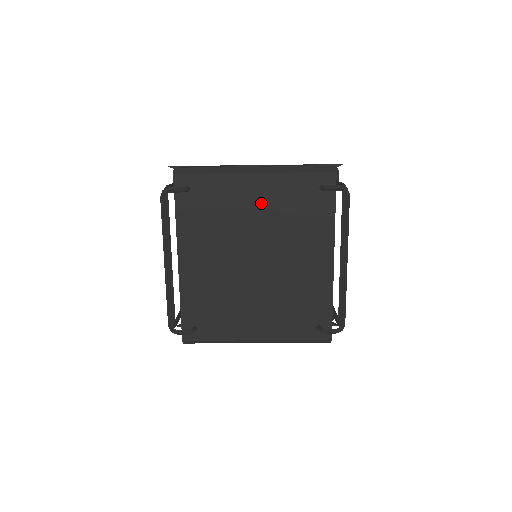
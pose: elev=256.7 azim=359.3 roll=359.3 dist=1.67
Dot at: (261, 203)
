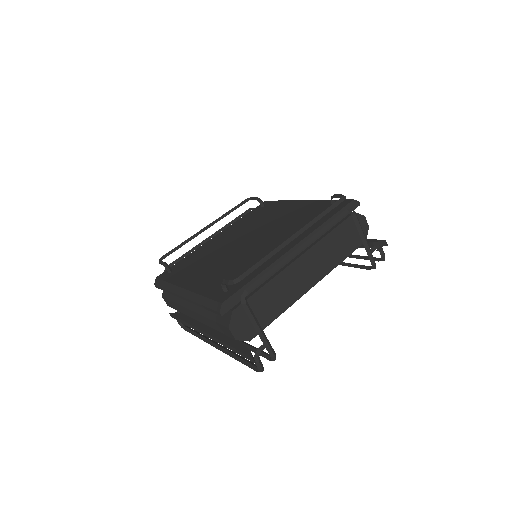
Dot at: (289, 213)
